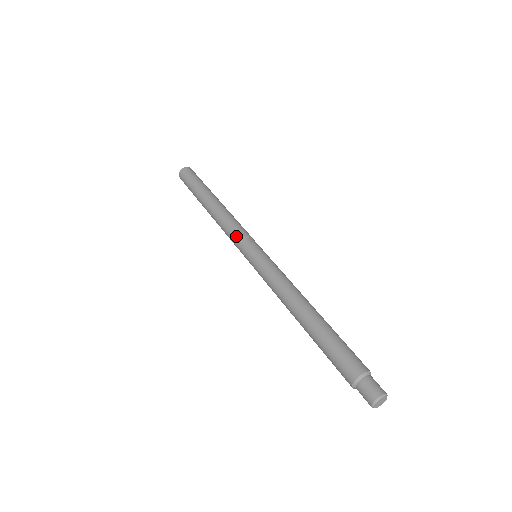
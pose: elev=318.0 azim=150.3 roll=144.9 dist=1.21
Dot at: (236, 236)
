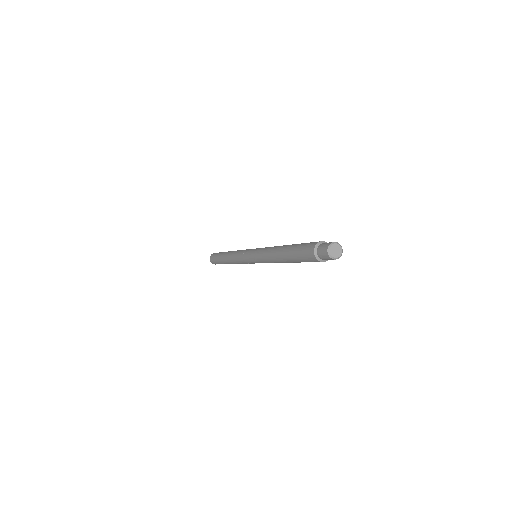
Dot at: (243, 251)
